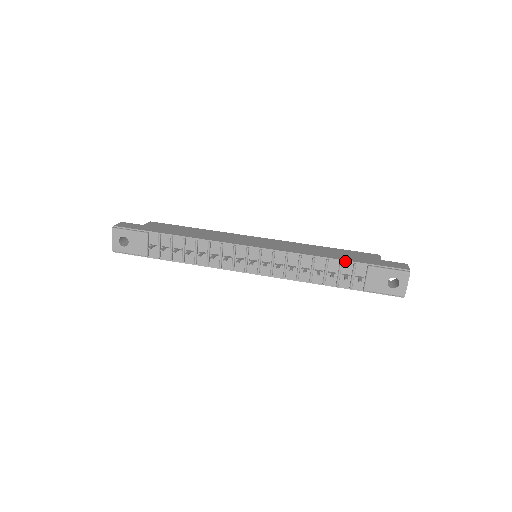
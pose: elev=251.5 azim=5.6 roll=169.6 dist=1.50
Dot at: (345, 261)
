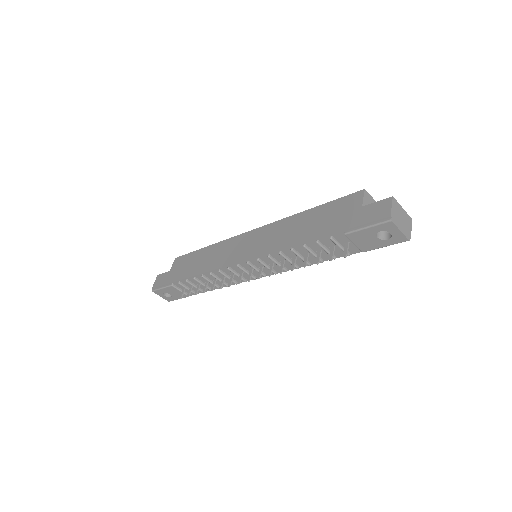
Dot at: (320, 238)
